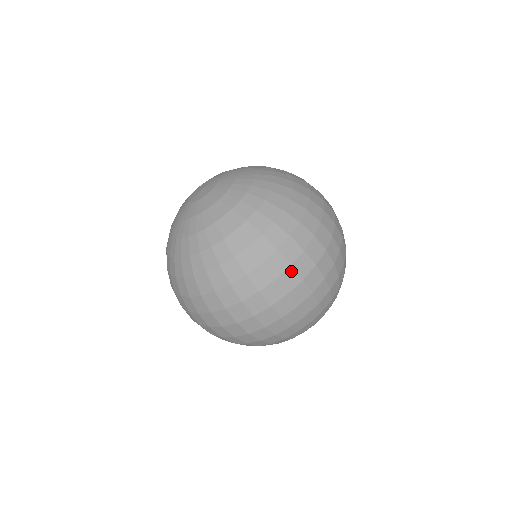
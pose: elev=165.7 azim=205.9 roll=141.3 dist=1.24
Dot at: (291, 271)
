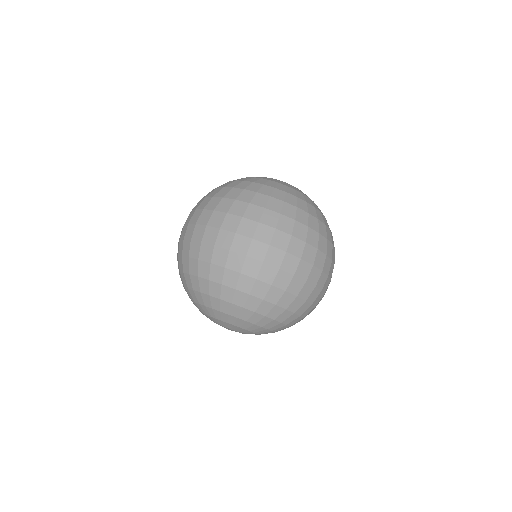
Dot at: occluded
